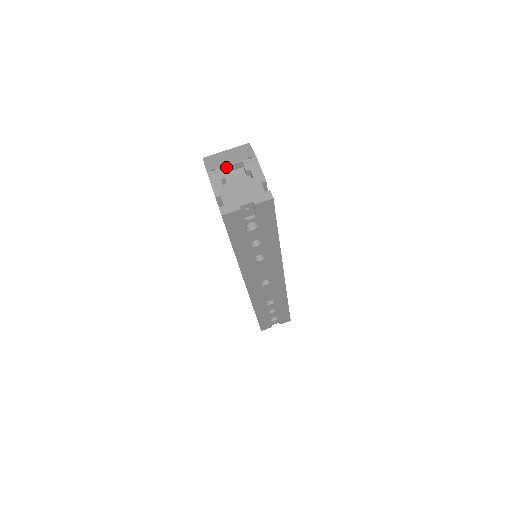
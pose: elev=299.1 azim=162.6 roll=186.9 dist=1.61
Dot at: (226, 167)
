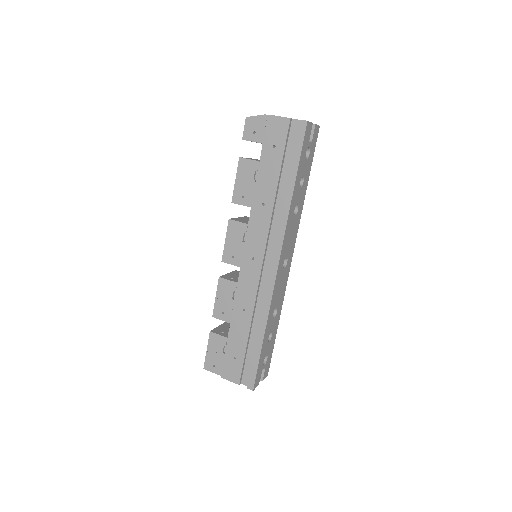
Dot at: occluded
